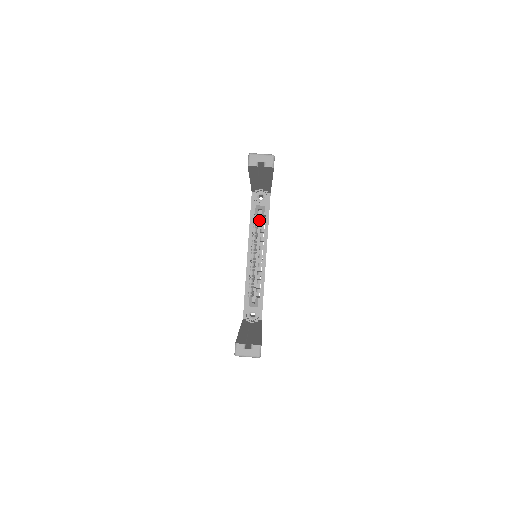
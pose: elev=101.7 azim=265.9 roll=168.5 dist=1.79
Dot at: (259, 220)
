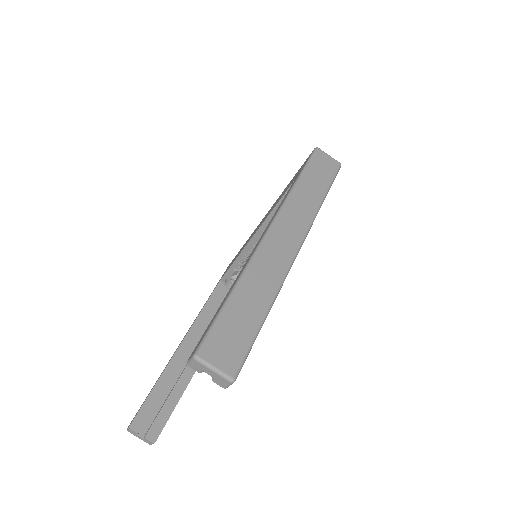
Dot at: occluded
